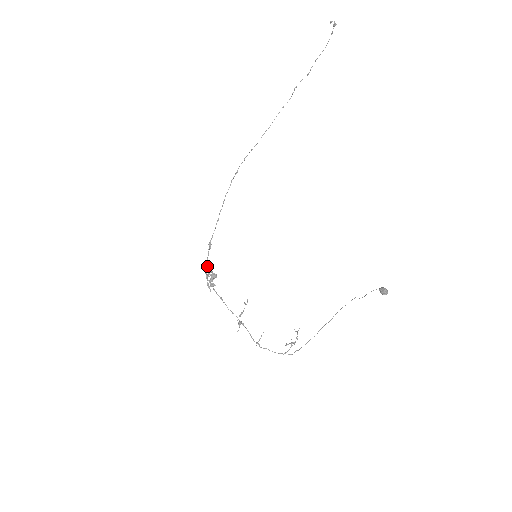
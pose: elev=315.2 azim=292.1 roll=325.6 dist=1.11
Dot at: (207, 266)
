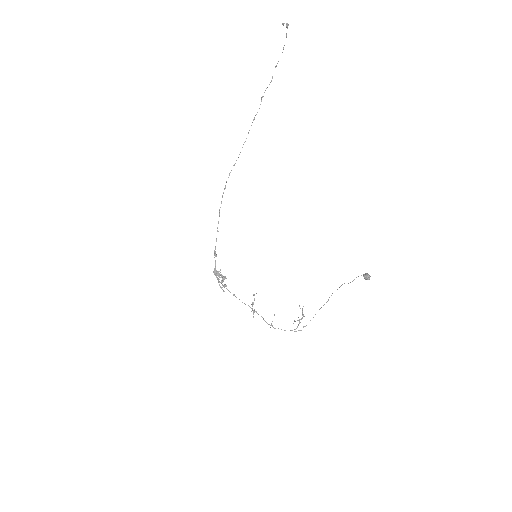
Dot at: (216, 272)
